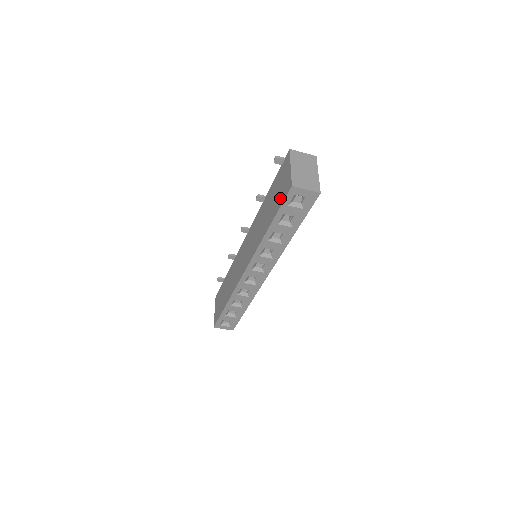
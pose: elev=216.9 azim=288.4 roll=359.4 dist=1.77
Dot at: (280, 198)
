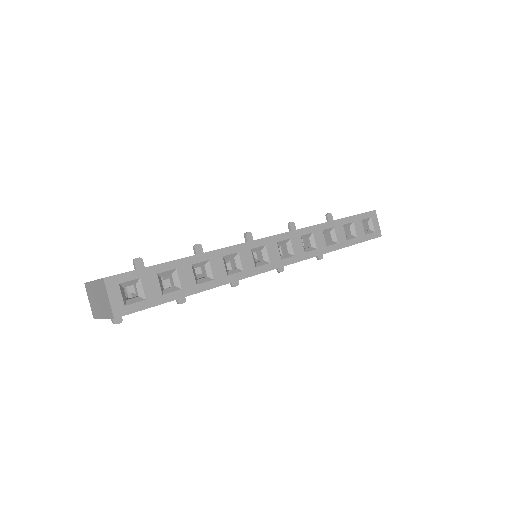
Dot at: occluded
